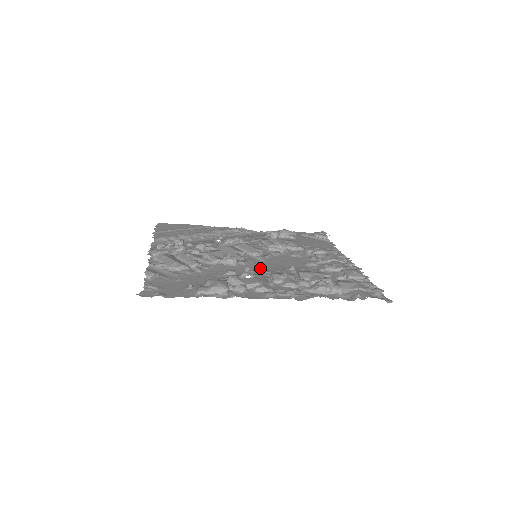
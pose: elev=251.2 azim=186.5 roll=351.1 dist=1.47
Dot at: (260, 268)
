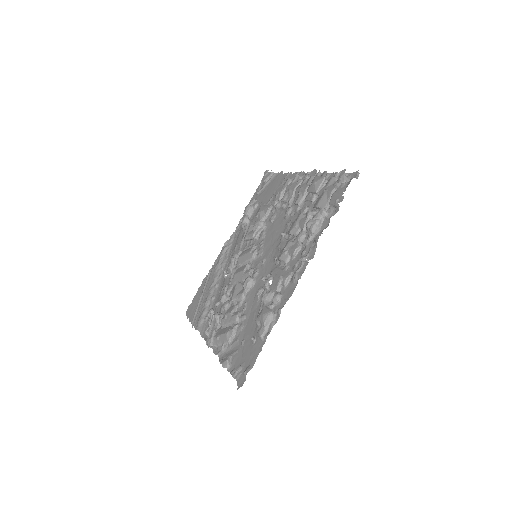
Dot at: (268, 262)
